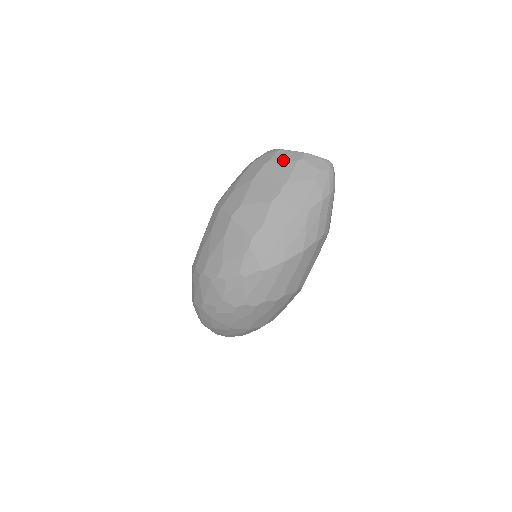
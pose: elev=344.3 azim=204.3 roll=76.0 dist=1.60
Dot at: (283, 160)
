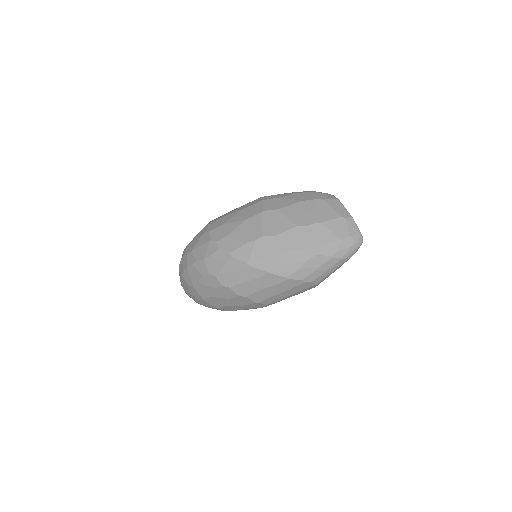
Dot at: (333, 207)
